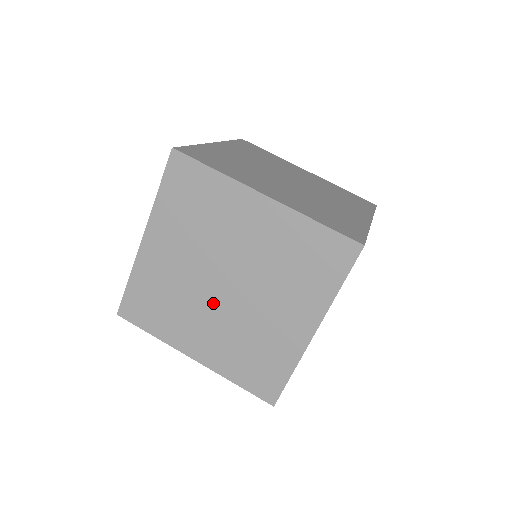
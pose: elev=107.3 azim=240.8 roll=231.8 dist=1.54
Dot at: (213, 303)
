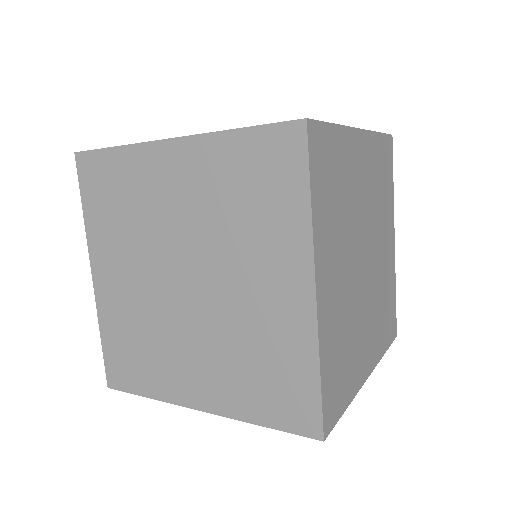
Dot at: (158, 274)
